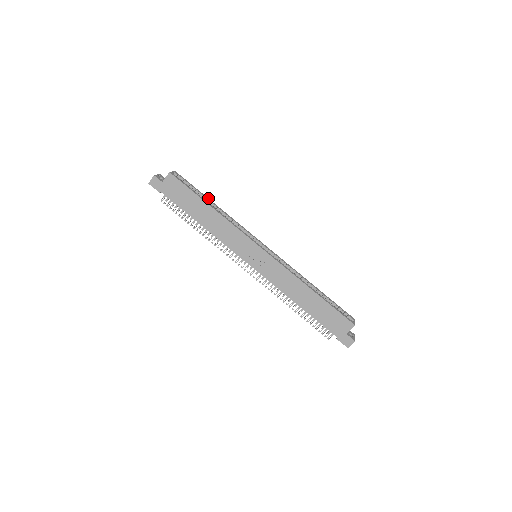
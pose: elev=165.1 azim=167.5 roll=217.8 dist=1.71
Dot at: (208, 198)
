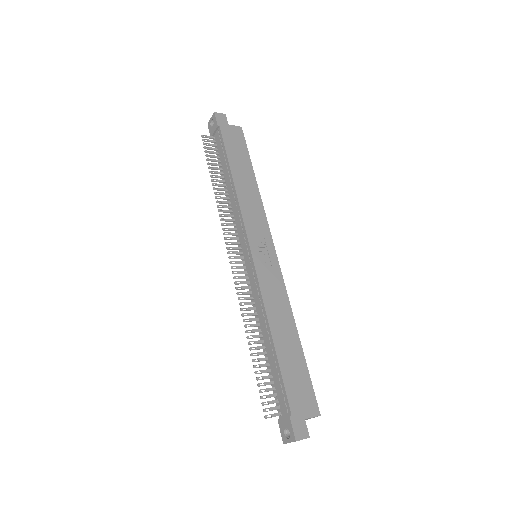
Dot at: occluded
